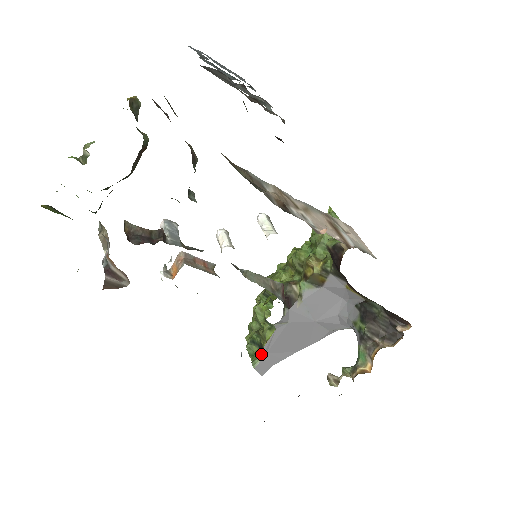
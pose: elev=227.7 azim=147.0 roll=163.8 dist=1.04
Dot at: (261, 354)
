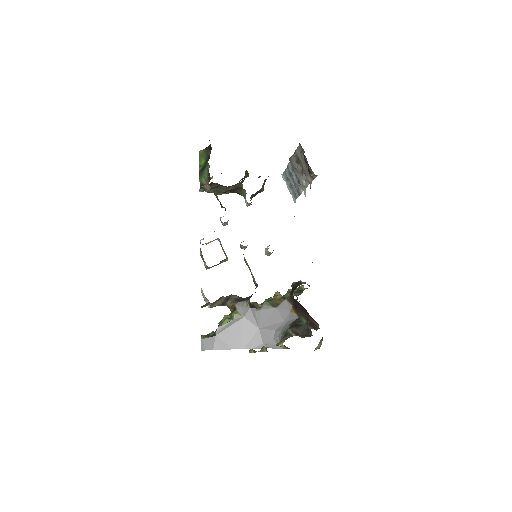
Dot at: (211, 337)
